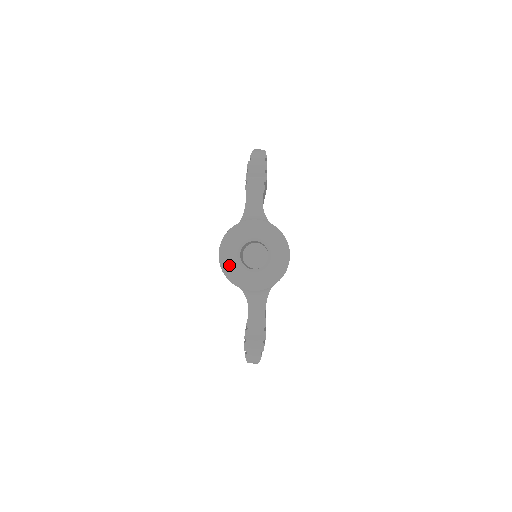
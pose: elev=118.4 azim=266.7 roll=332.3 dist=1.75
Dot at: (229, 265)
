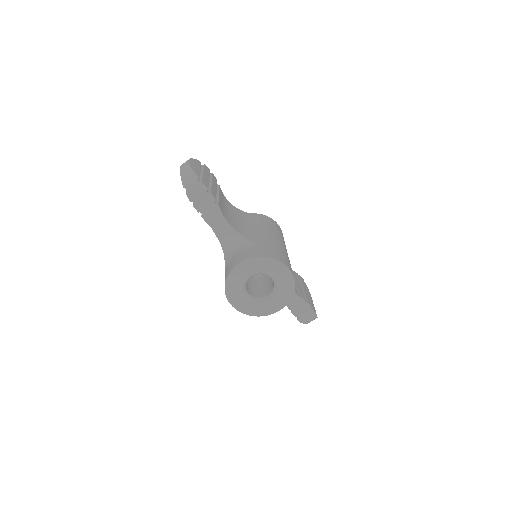
Dot at: (247, 307)
